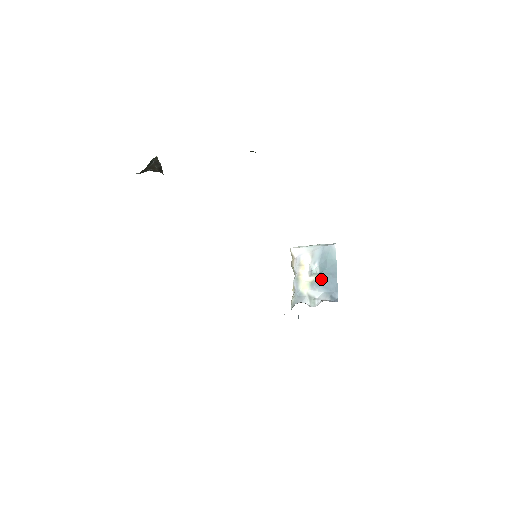
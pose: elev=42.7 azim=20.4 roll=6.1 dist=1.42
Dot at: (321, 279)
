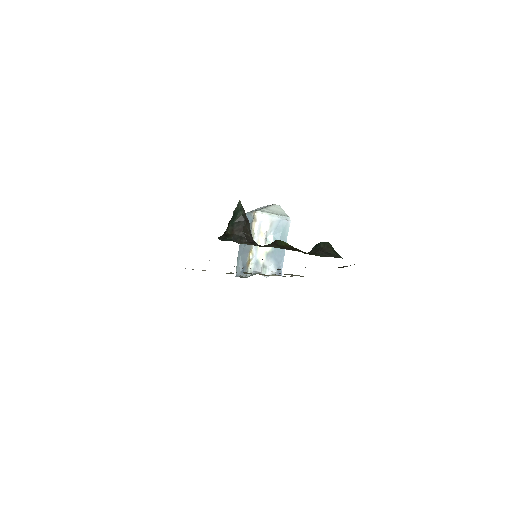
Dot at: (274, 251)
